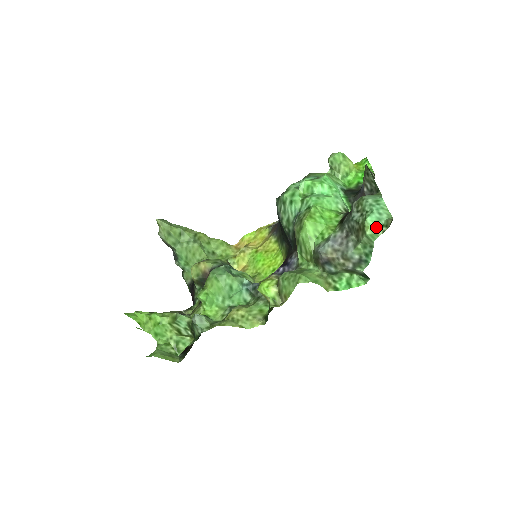
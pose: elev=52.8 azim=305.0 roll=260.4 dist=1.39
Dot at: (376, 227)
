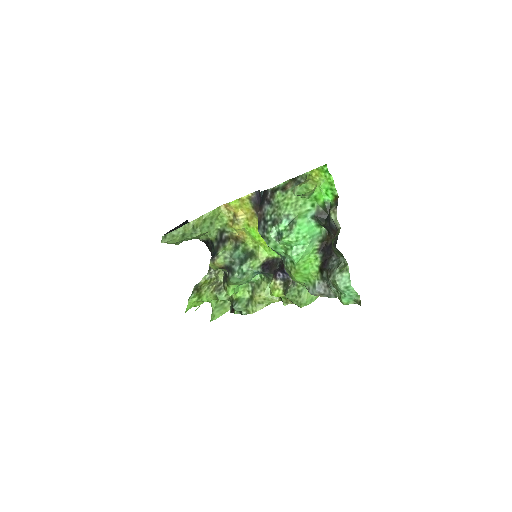
Dot at: (349, 303)
